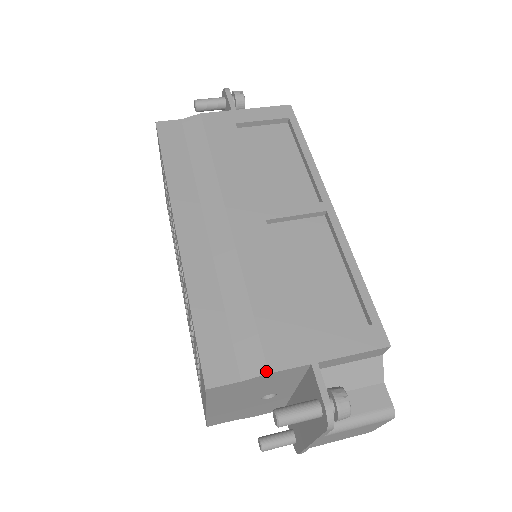
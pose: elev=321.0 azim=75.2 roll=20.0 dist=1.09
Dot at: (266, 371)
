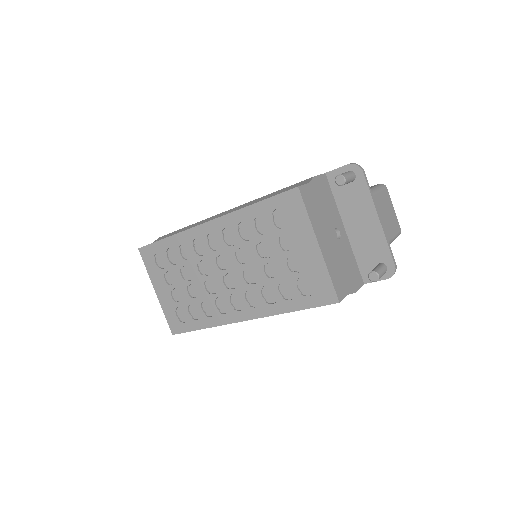
Dot at: (312, 177)
